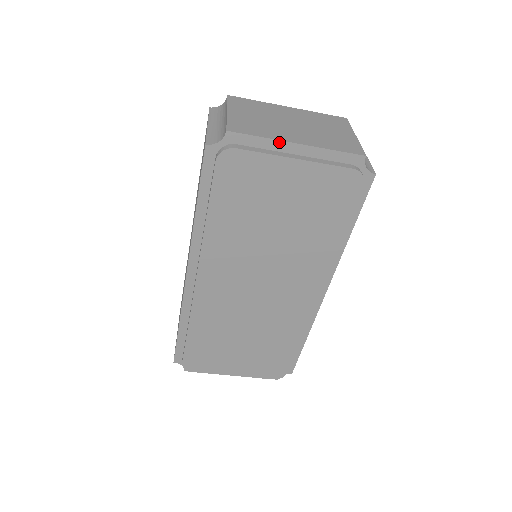
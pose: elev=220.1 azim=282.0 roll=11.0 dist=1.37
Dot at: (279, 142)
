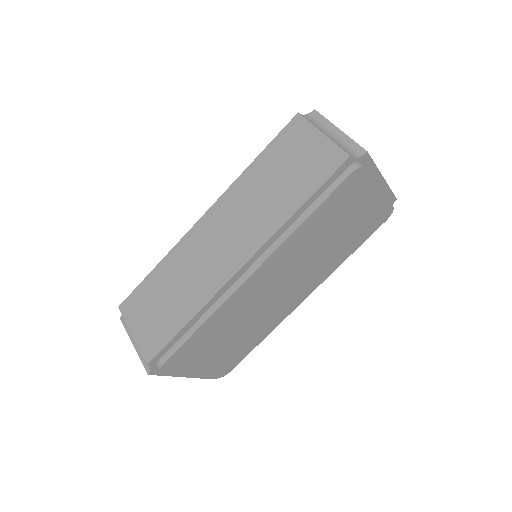
Dot at: (379, 173)
